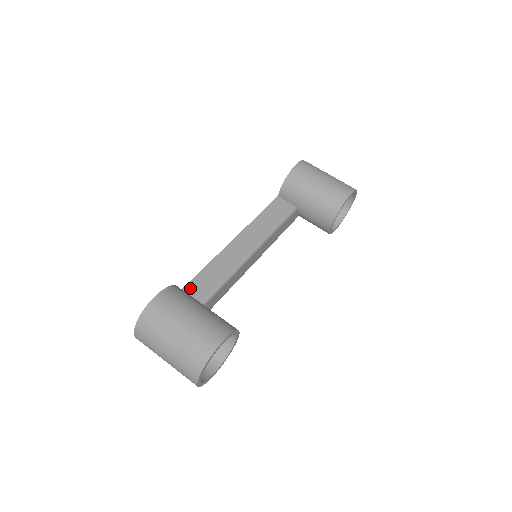
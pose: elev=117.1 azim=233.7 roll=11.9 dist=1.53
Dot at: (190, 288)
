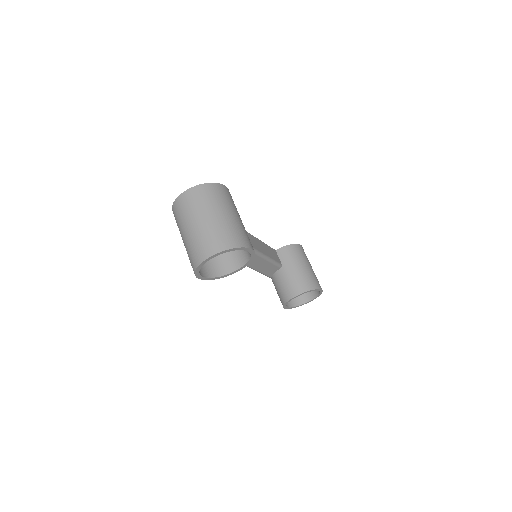
Dot at: occluded
